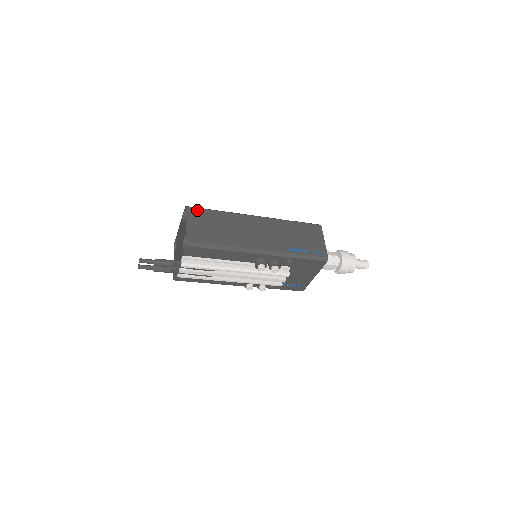
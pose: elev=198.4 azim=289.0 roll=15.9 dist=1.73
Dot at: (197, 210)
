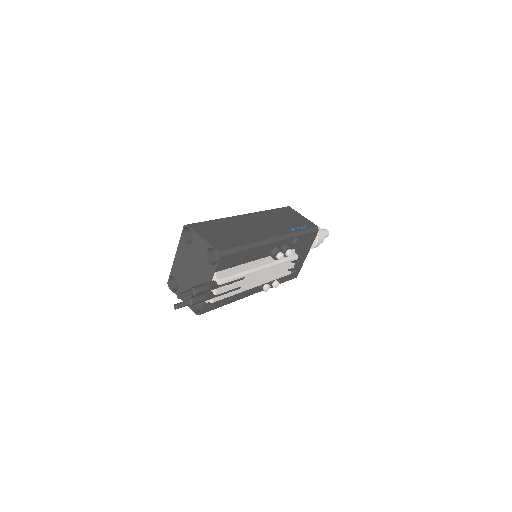
Dot at: (198, 224)
